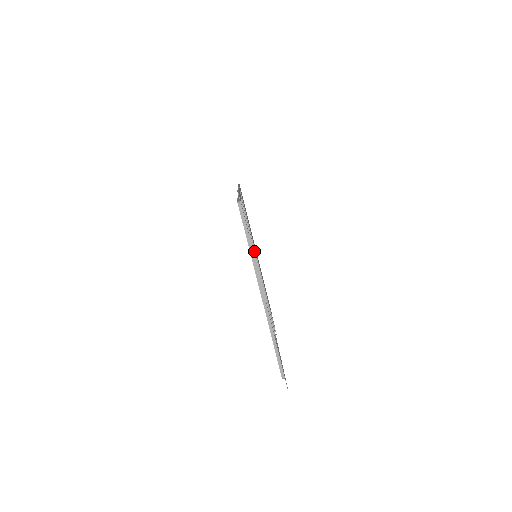
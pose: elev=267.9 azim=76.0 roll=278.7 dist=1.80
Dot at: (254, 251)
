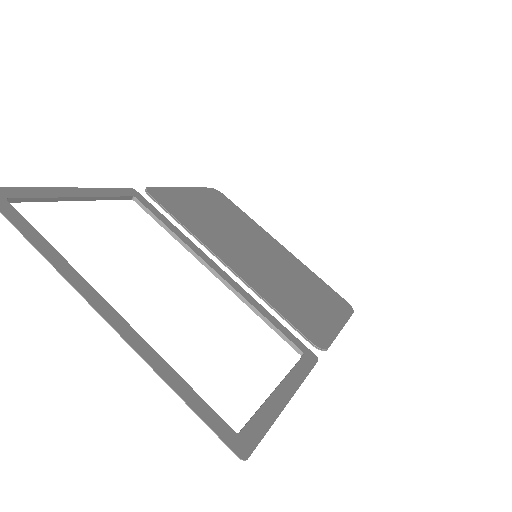
Dot at: (193, 252)
